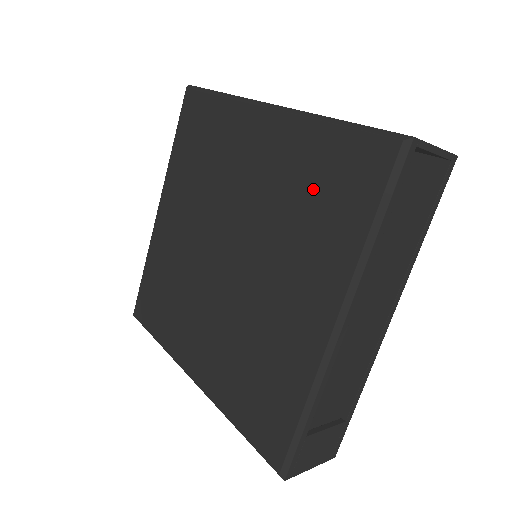
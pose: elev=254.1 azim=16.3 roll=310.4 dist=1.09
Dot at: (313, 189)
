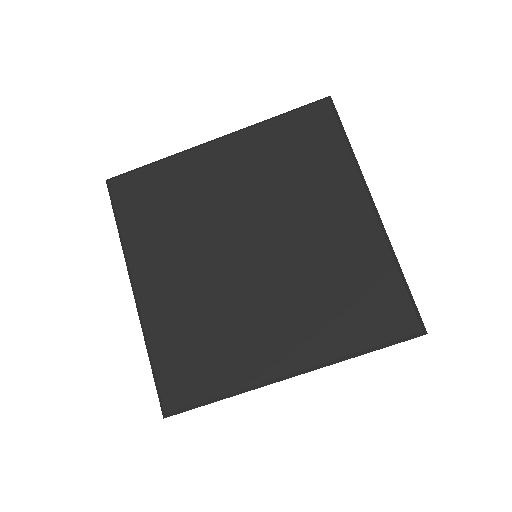
Dot at: (352, 290)
